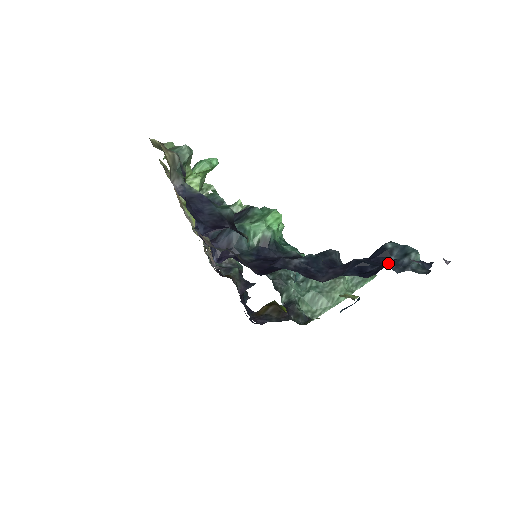
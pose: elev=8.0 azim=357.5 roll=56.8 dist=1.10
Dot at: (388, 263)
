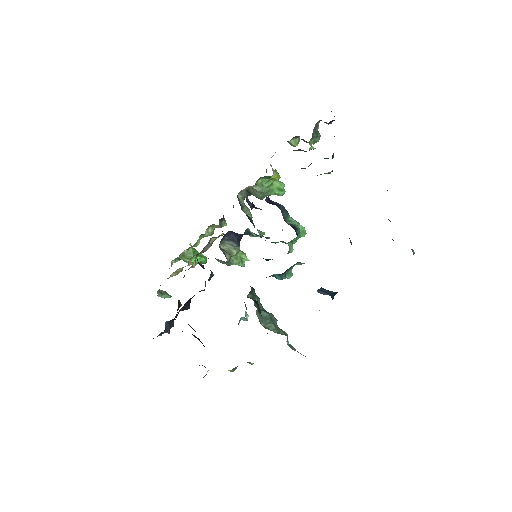
Dot at: occluded
